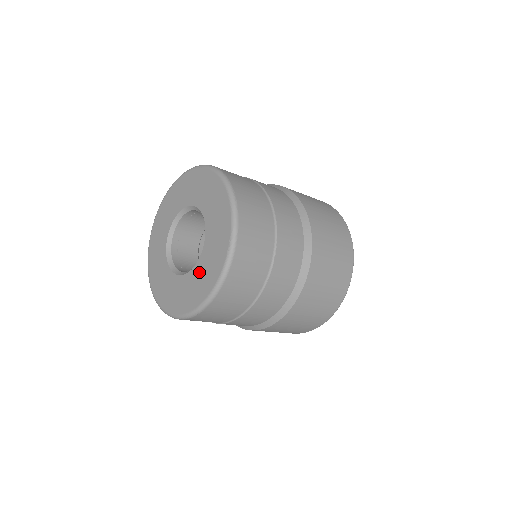
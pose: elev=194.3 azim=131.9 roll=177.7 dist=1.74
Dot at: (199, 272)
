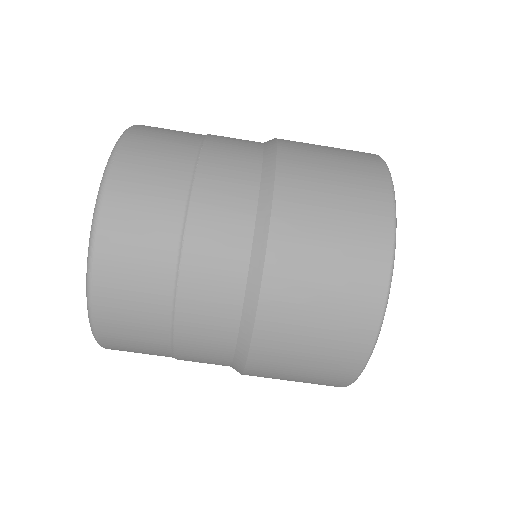
Dot at: occluded
